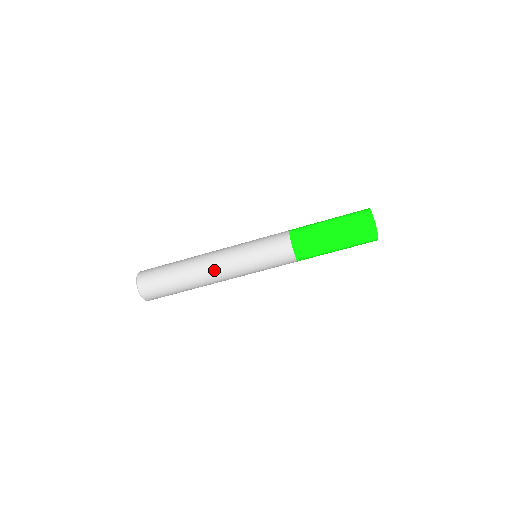
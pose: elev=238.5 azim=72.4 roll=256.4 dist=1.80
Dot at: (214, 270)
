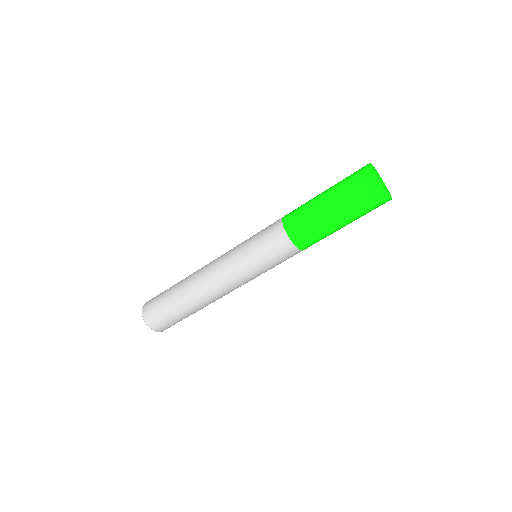
Dot at: (210, 280)
